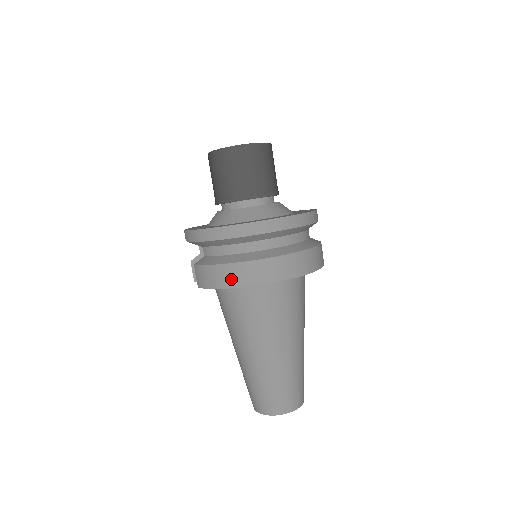
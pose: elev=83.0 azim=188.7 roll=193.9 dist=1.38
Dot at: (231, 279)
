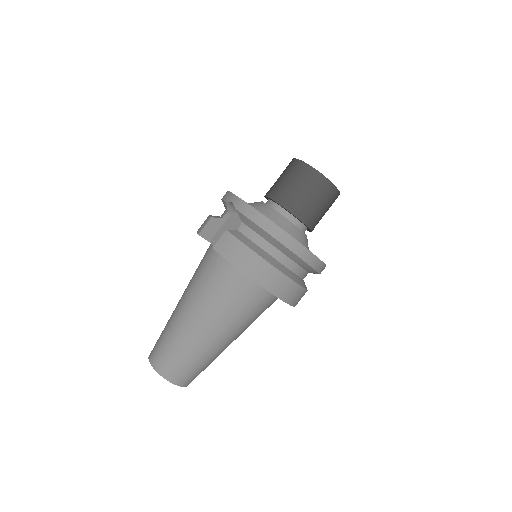
Dot at: (254, 270)
